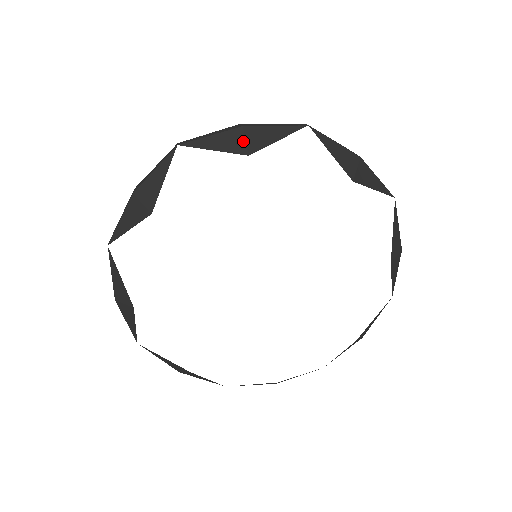
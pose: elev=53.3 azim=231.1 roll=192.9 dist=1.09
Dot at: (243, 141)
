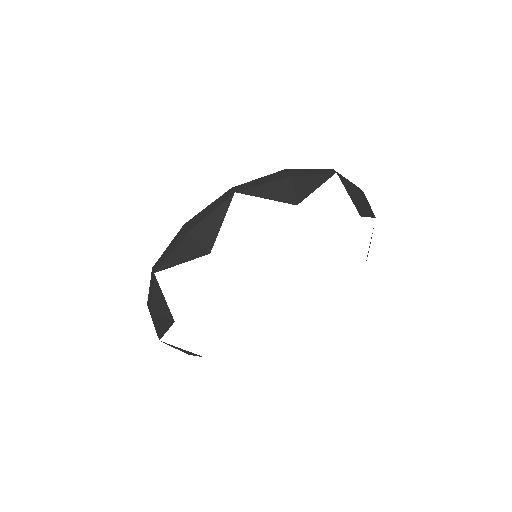
Dot at: (362, 204)
